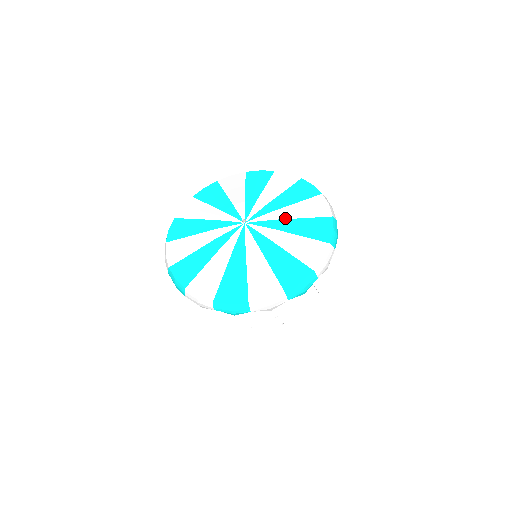
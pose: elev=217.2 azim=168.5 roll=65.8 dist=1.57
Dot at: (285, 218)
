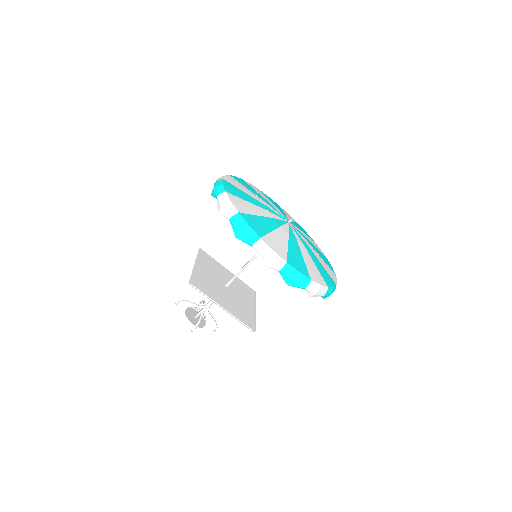
Dot at: (312, 250)
